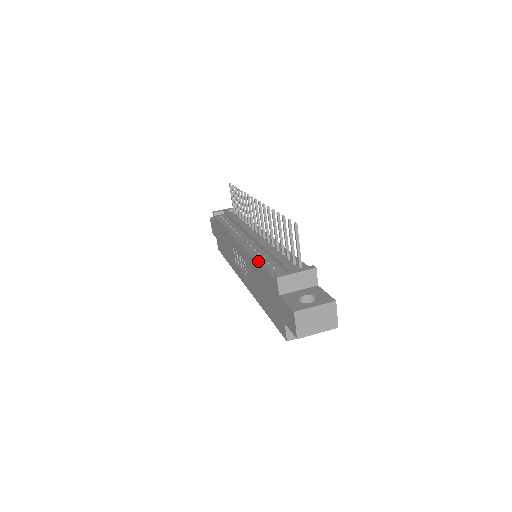
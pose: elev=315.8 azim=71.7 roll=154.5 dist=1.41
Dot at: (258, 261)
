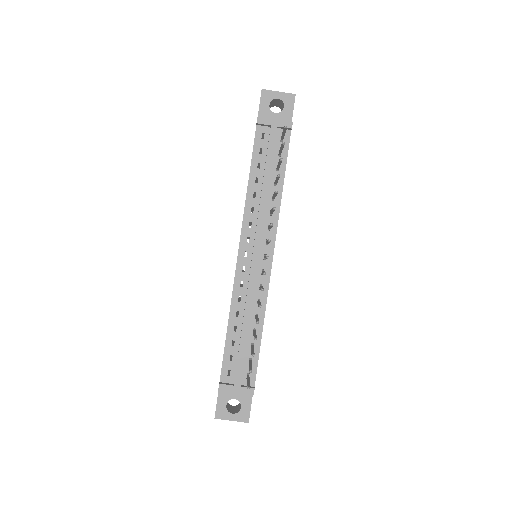
Dot at: (227, 332)
